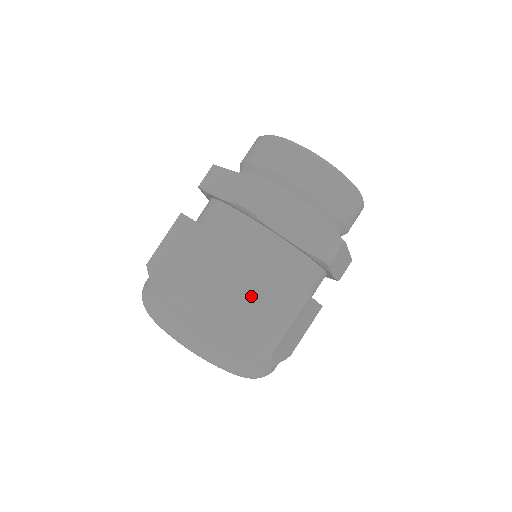
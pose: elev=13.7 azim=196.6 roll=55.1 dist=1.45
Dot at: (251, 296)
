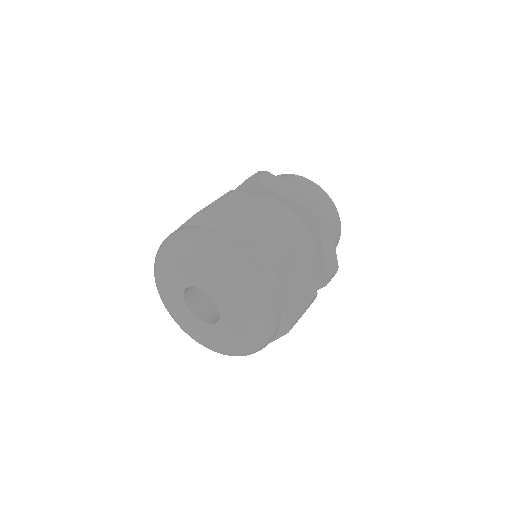
Dot at: (256, 219)
